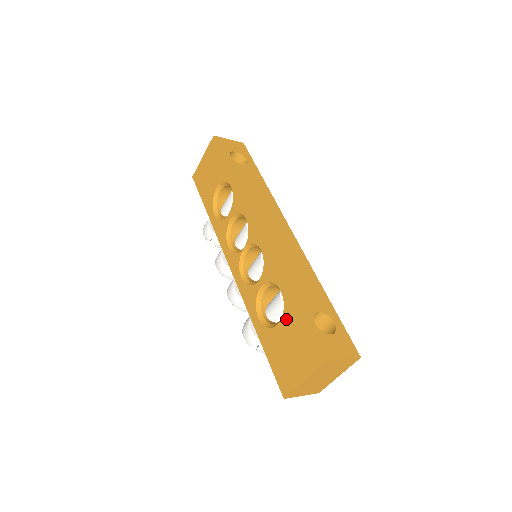
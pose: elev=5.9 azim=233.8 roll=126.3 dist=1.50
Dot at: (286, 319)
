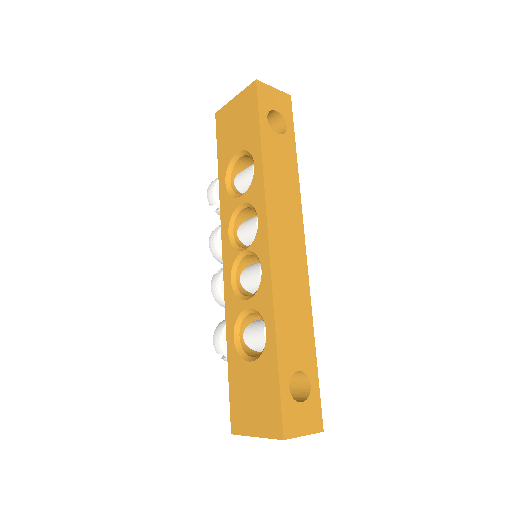
Dot at: (261, 365)
